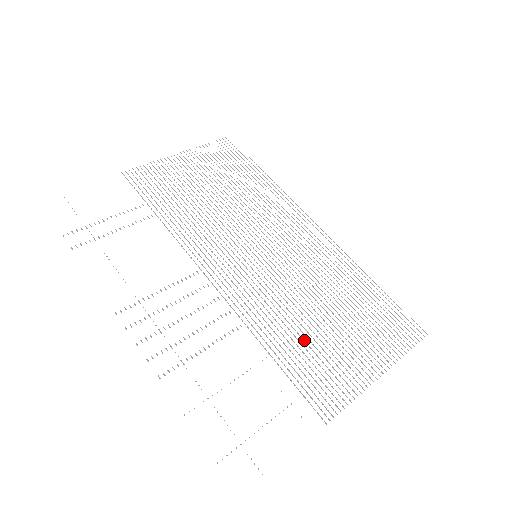
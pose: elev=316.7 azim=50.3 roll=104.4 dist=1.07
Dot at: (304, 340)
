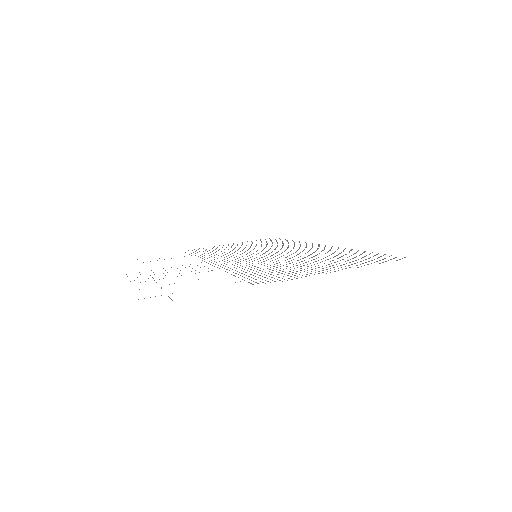
Dot at: occluded
